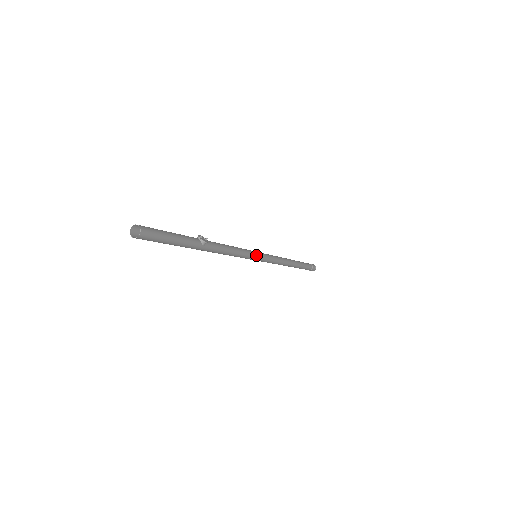
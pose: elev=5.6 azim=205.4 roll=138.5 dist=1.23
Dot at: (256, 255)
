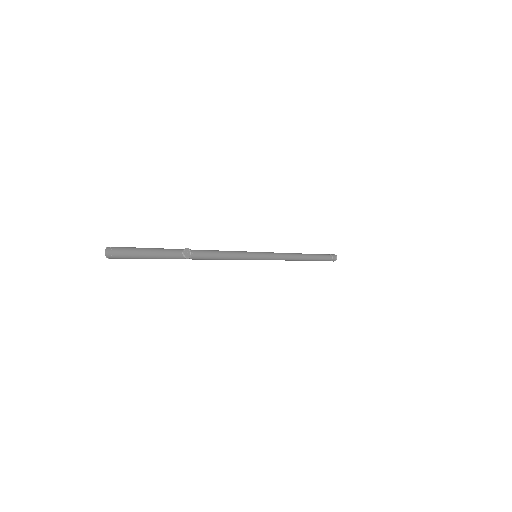
Dot at: (254, 258)
